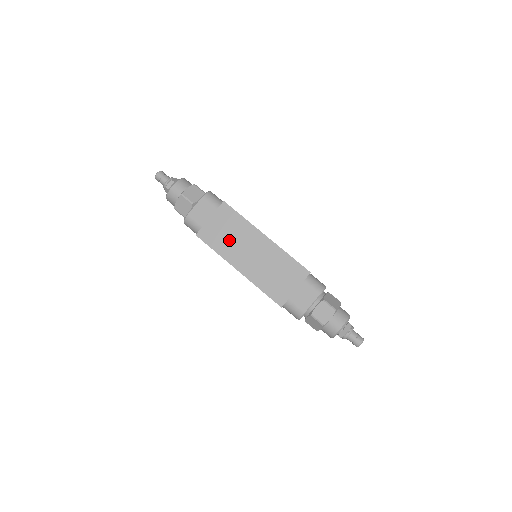
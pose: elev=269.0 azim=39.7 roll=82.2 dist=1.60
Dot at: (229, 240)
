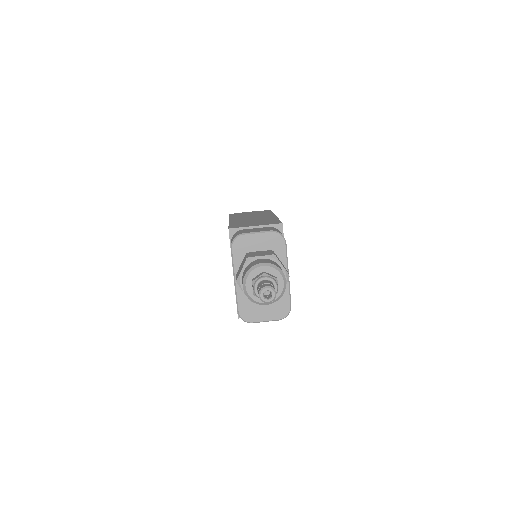
Dot at: (247, 215)
